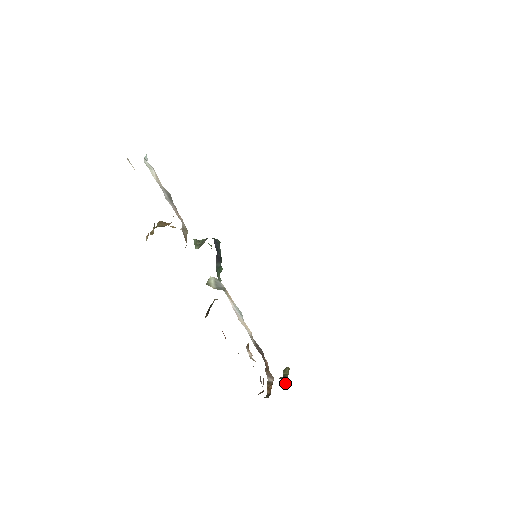
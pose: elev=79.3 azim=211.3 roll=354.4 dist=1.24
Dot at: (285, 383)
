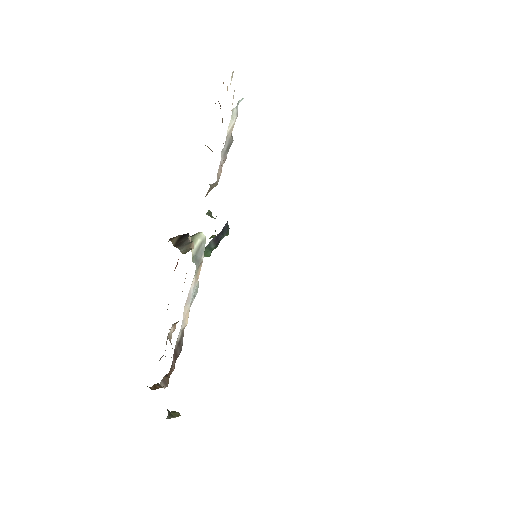
Dot at: (166, 418)
